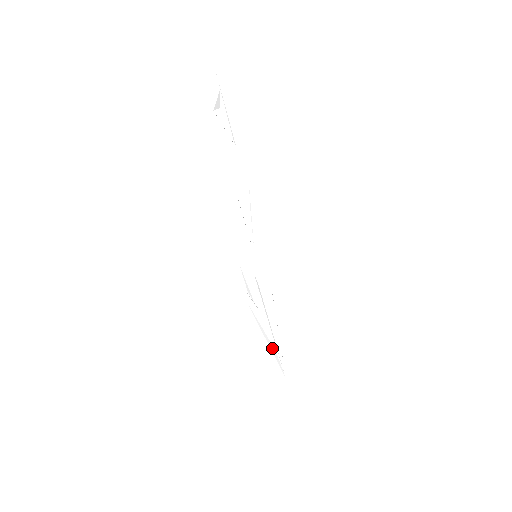
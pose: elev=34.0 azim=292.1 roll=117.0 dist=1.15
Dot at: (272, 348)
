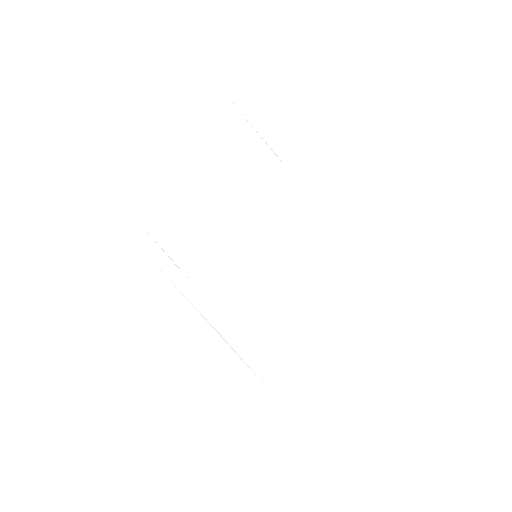
Dot at: (219, 334)
